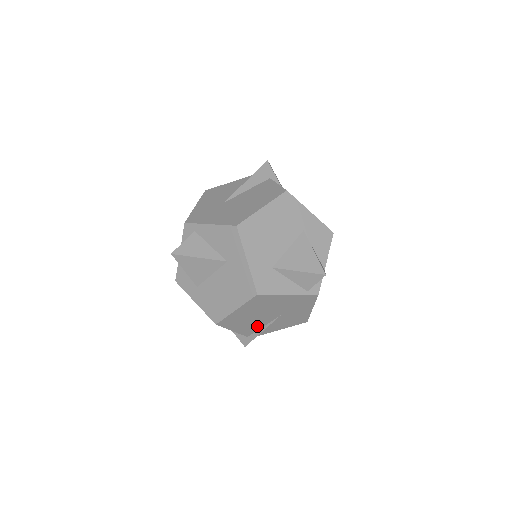
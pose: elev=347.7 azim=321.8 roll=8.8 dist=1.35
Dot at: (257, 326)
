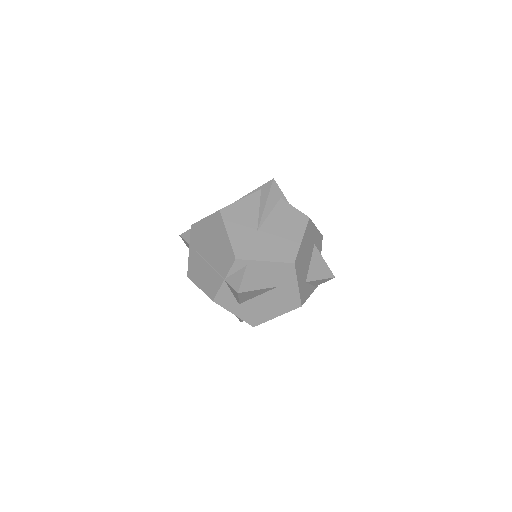
Dot at: occluded
